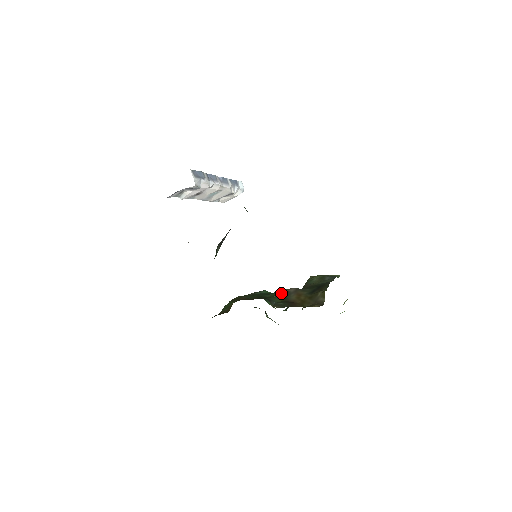
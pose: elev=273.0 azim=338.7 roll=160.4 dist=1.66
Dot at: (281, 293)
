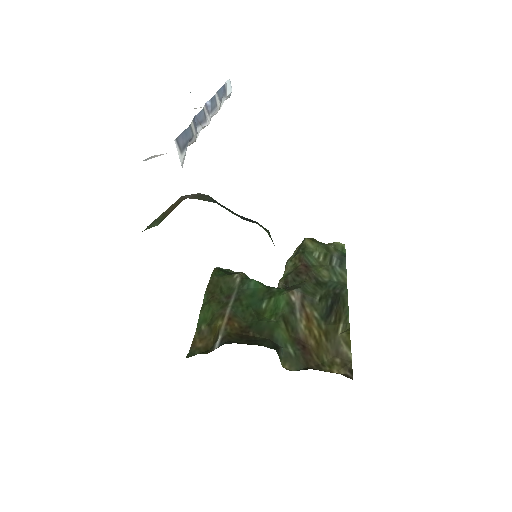
Dot at: (282, 305)
